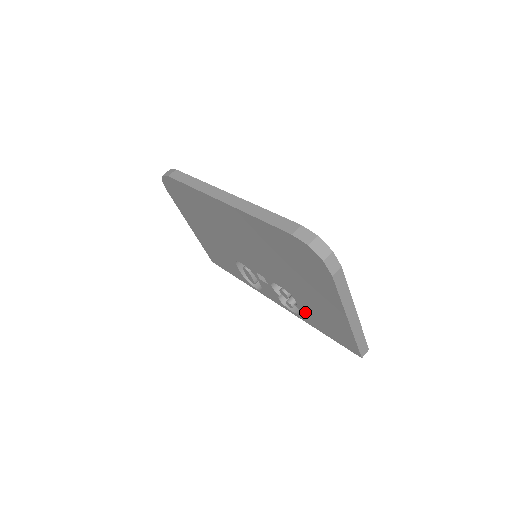
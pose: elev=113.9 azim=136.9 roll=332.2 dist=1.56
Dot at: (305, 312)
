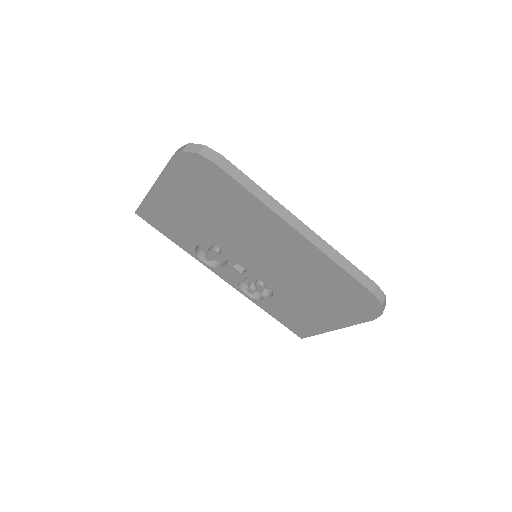
Dot at: (271, 303)
